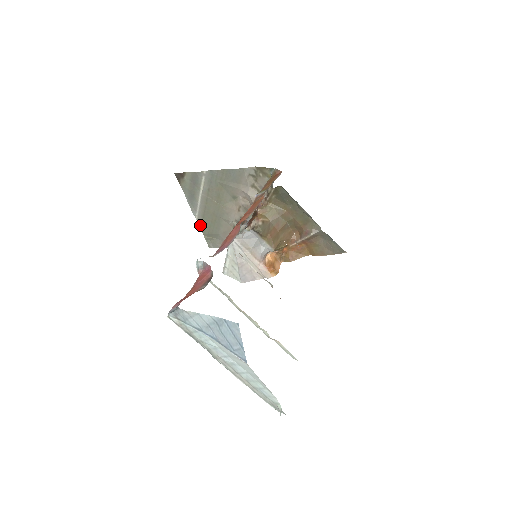
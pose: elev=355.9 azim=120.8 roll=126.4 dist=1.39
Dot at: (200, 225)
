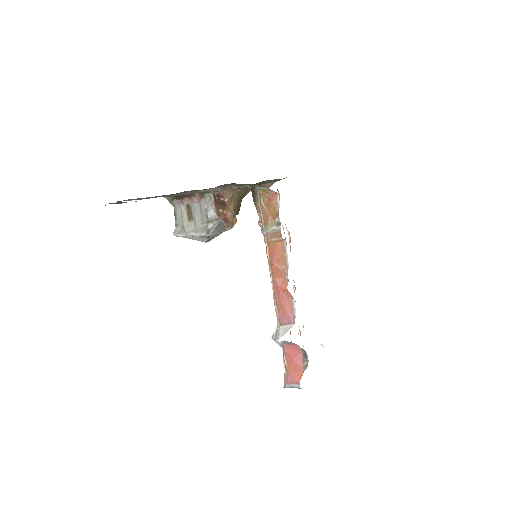
Dot at: occluded
